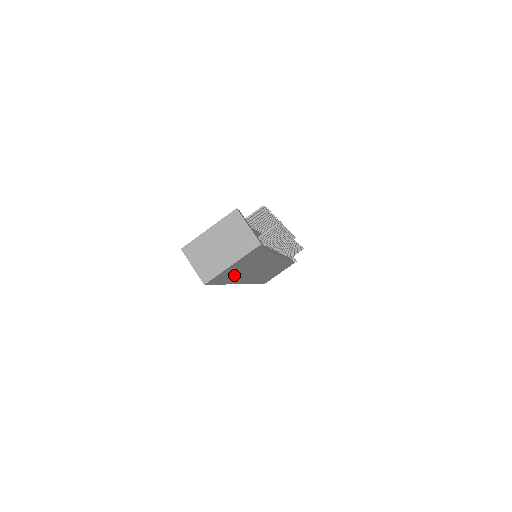
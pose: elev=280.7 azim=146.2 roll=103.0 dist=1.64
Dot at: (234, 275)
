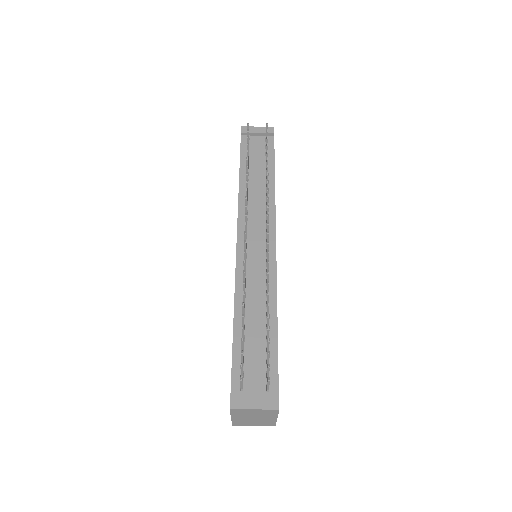
Dot at: occluded
